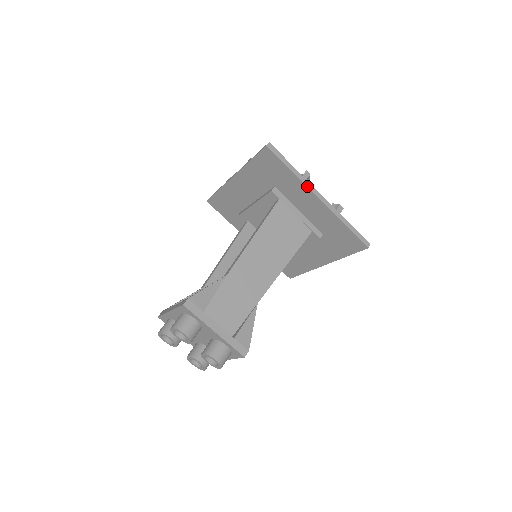
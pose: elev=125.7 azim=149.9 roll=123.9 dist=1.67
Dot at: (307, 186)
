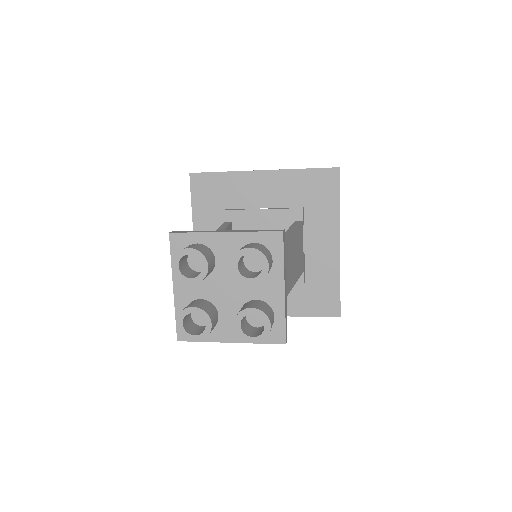
Dot at: occluded
